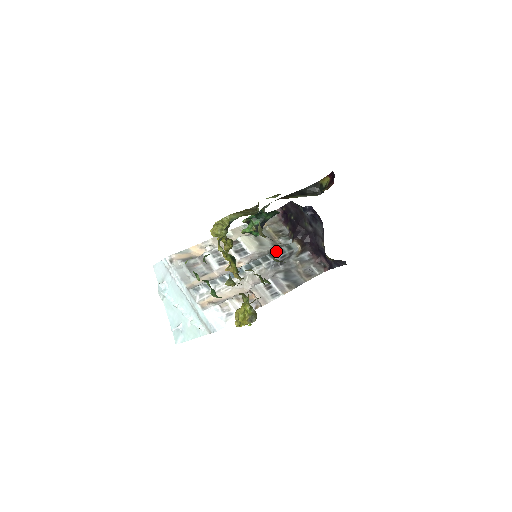
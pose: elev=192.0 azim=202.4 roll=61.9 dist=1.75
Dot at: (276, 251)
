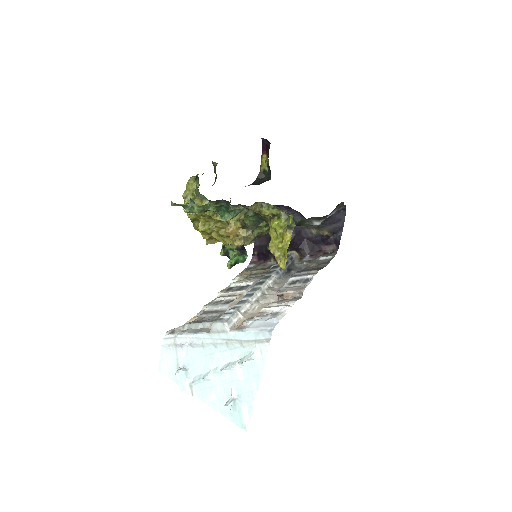
Dot at: (275, 264)
